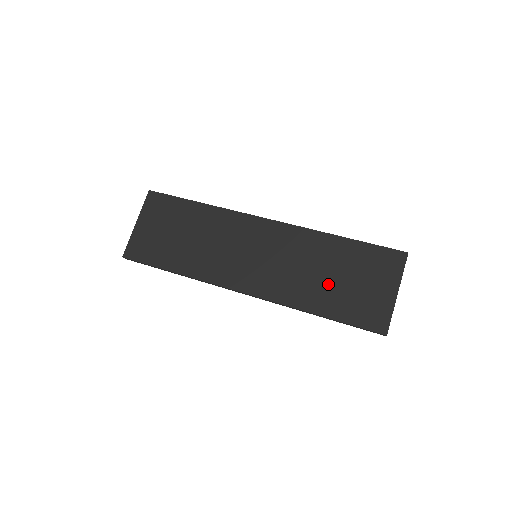
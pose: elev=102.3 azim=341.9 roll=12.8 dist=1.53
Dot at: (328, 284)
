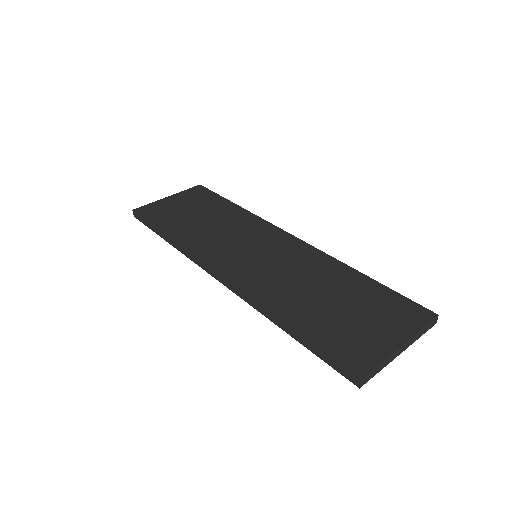
Dot at: (317, 302)
